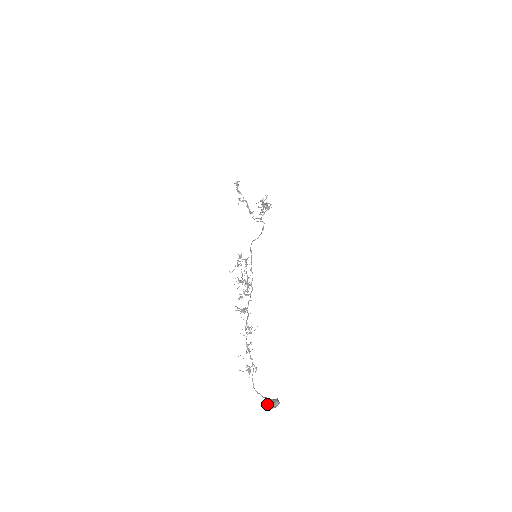
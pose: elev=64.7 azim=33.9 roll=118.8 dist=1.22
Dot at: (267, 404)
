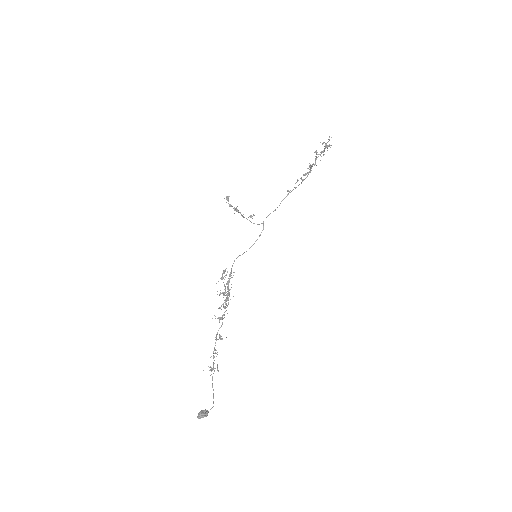
Dot at: (198, 414)
